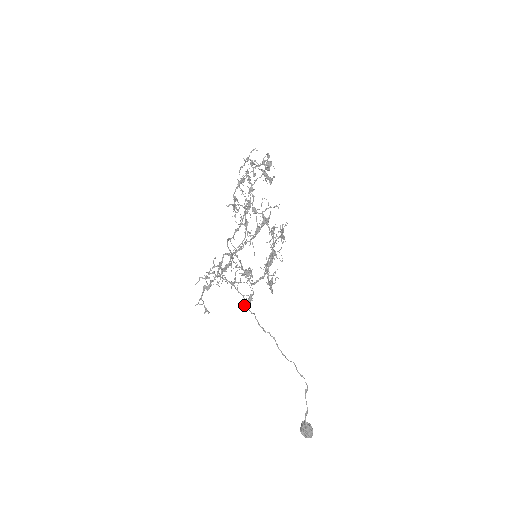
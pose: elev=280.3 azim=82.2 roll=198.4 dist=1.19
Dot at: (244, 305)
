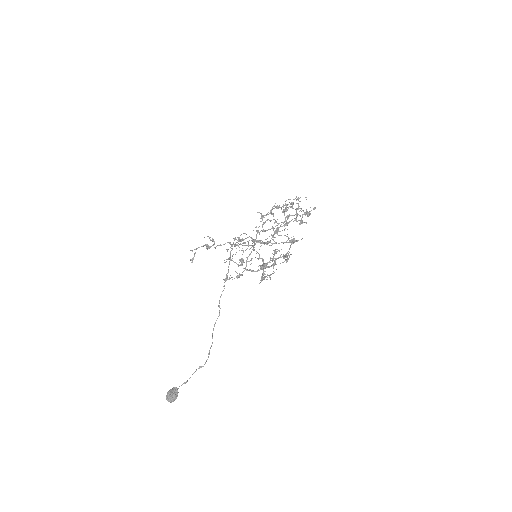
Dot at: occluded
